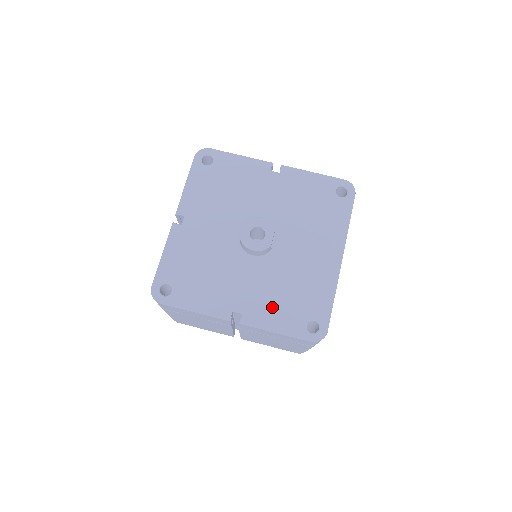
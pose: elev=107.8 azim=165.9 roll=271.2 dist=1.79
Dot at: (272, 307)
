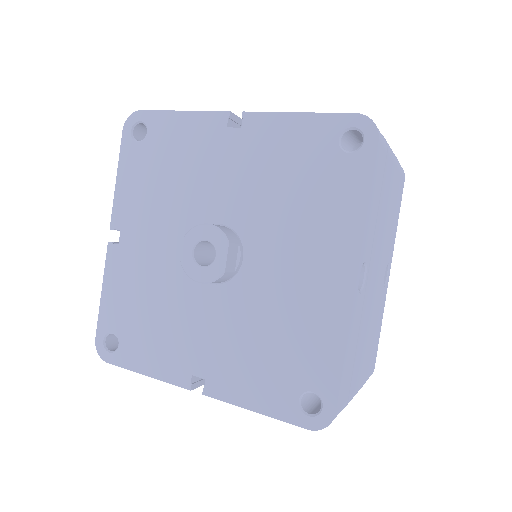
Dot at: (245, 369)
